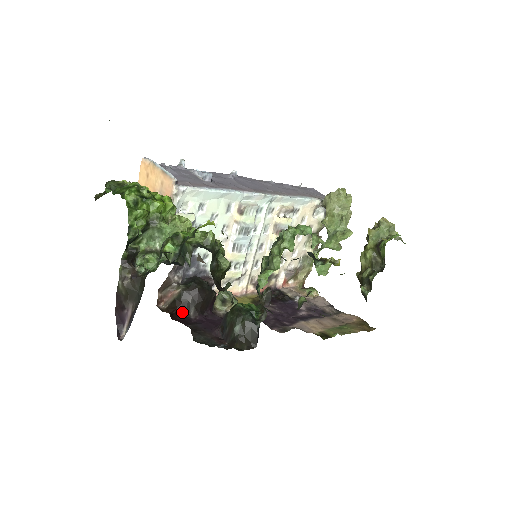
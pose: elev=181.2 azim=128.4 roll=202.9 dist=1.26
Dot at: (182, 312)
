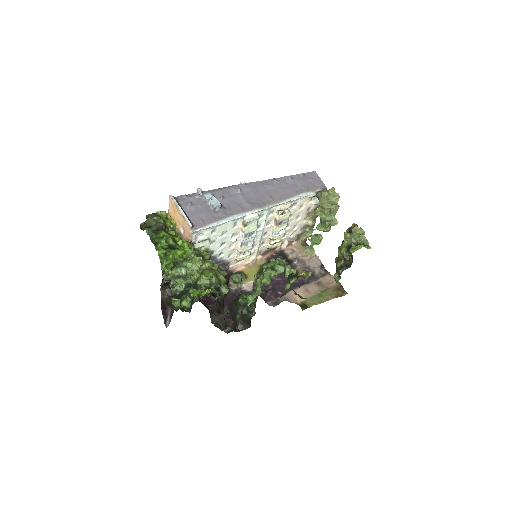
Dot at: (206, 294)
